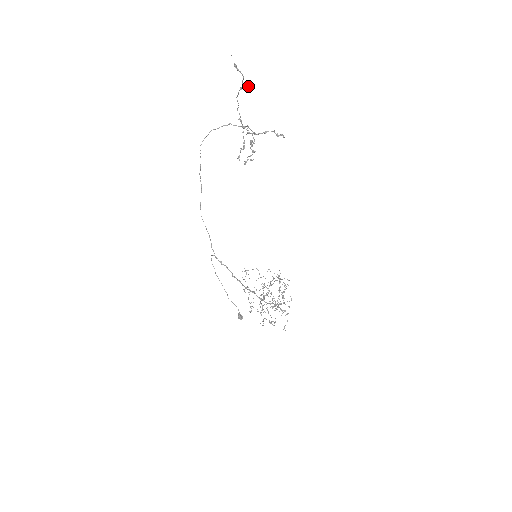
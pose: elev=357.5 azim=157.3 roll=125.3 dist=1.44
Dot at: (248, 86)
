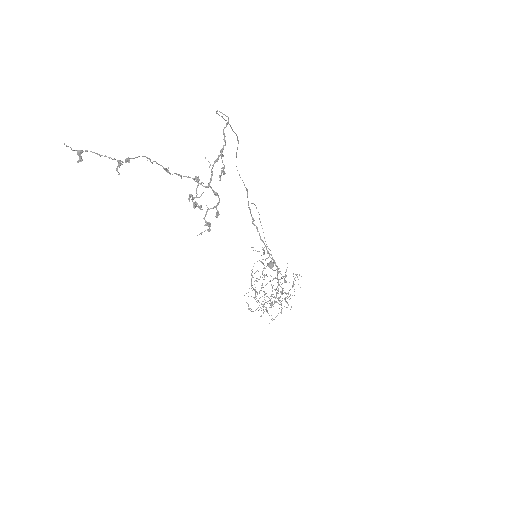
Dot at: occluded
